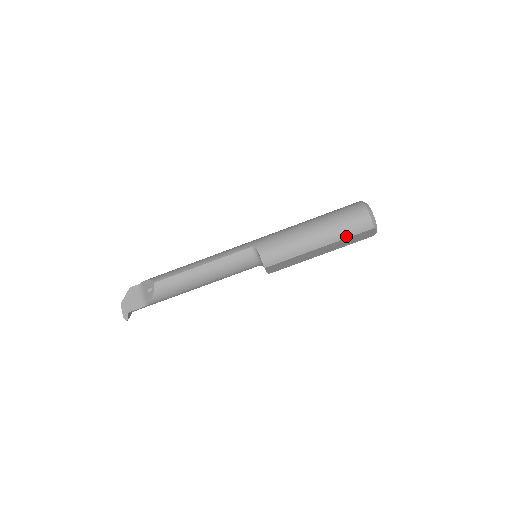
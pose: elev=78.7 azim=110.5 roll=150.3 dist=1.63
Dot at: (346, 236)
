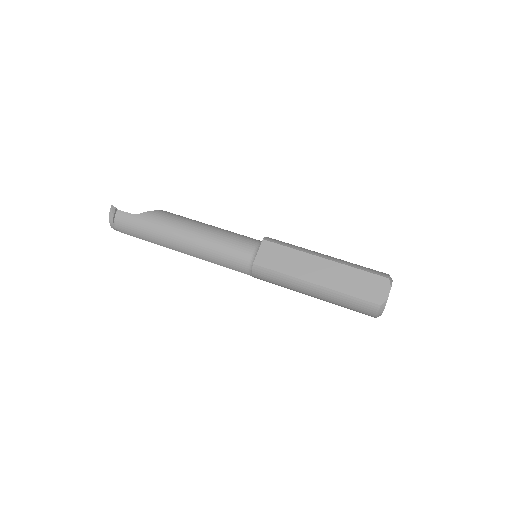
Dot at: (356, 267)
